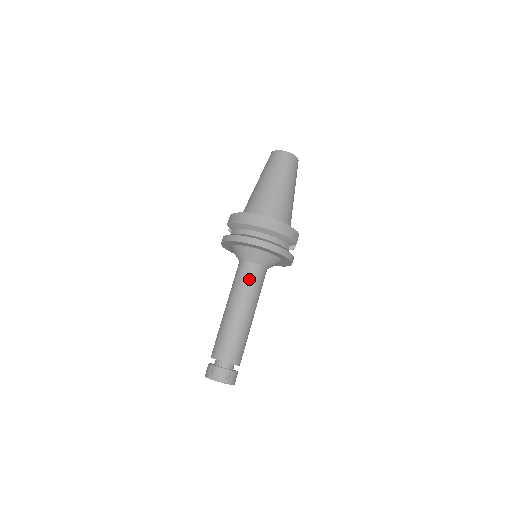
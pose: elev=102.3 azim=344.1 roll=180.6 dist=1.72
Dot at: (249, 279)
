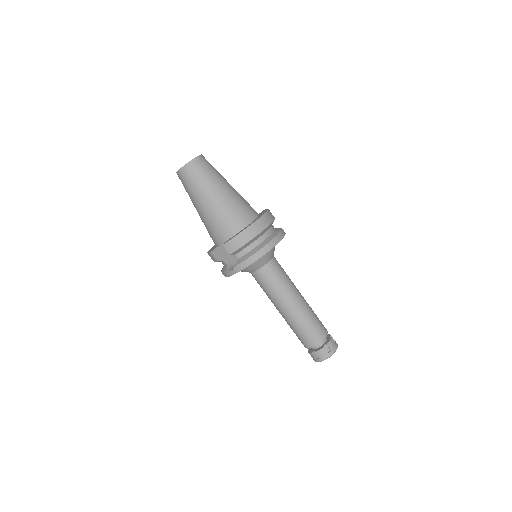
Dot at: (281, 272)
